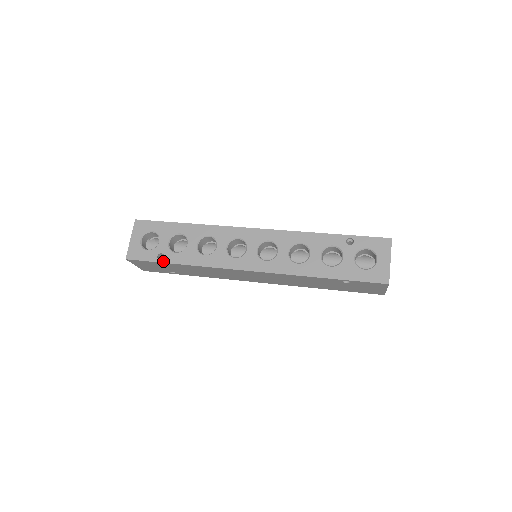
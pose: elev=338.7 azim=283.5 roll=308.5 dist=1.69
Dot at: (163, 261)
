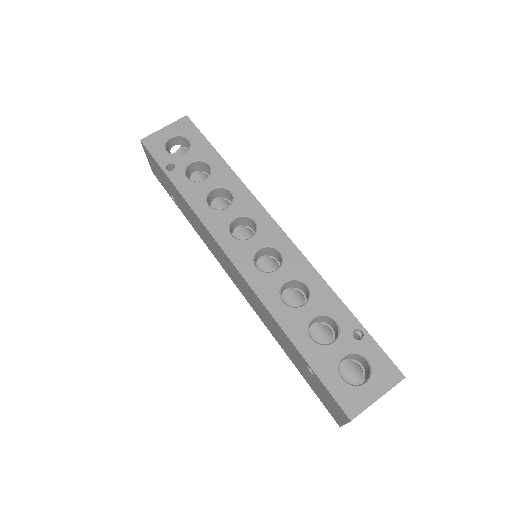
Dot at: (168, 173)
